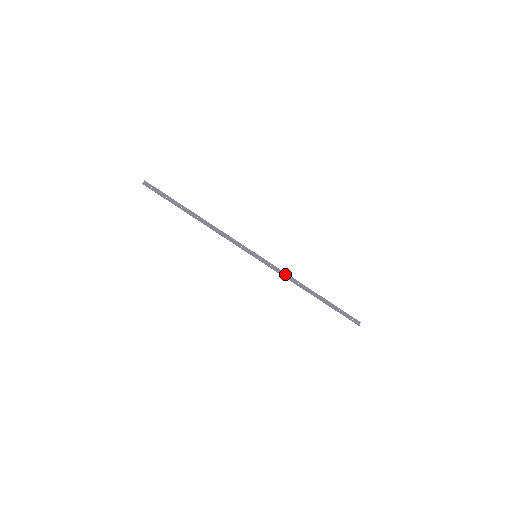
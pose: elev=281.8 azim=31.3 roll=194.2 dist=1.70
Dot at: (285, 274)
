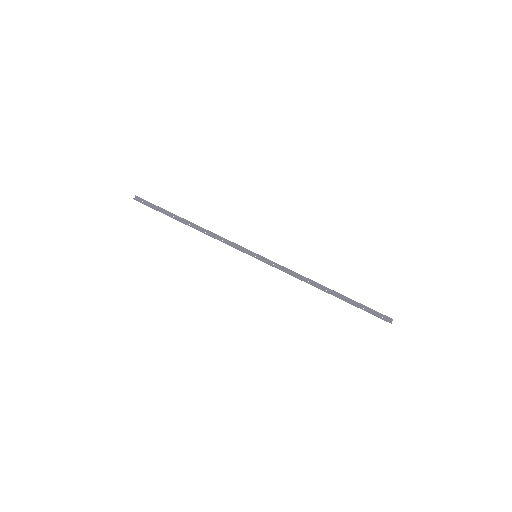
Dot at: (291, 272)
